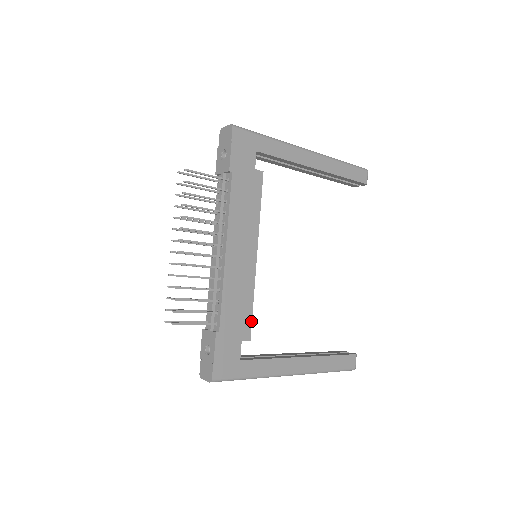
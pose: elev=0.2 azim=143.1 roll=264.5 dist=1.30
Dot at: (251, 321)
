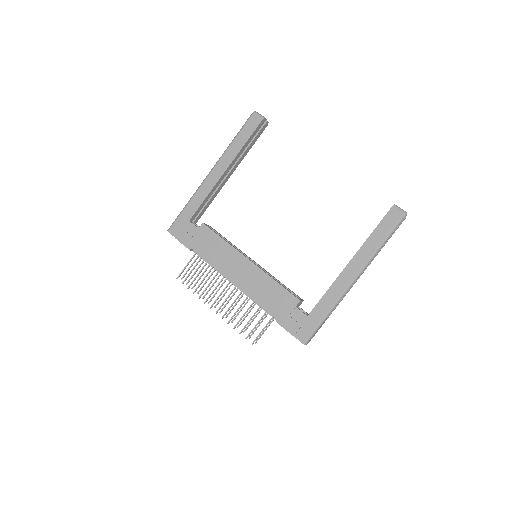
Dot at: (288, 292)
